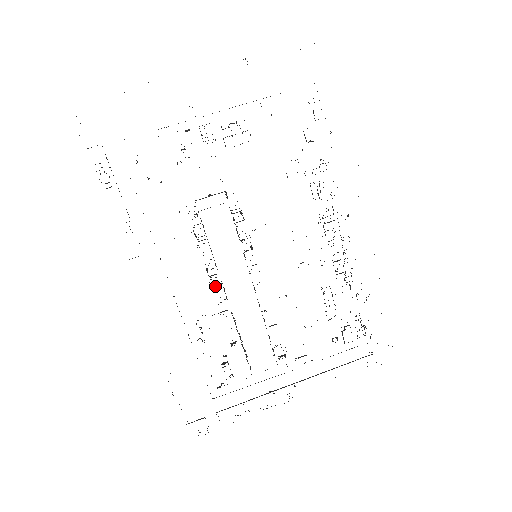
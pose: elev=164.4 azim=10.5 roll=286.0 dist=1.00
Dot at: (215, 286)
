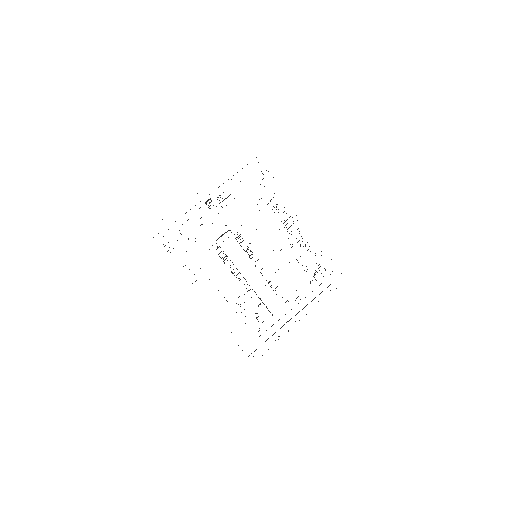
Dot at: occluded
